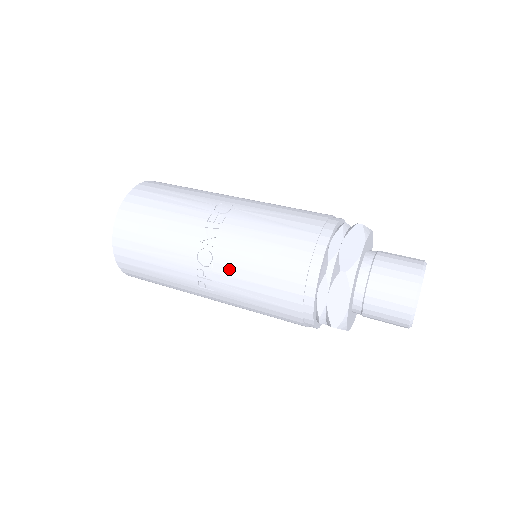
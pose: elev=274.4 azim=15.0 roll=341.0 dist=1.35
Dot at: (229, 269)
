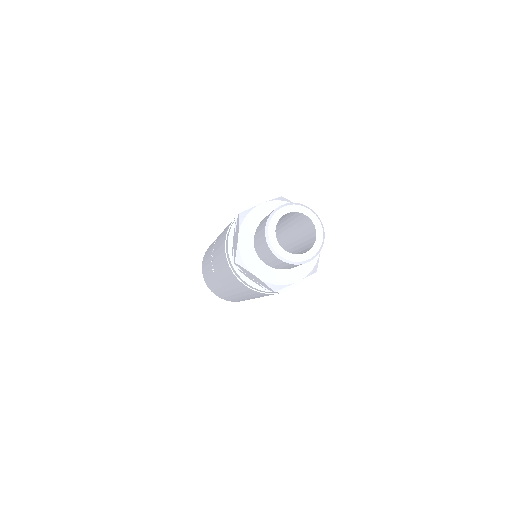
Dot at: (216, 246)
